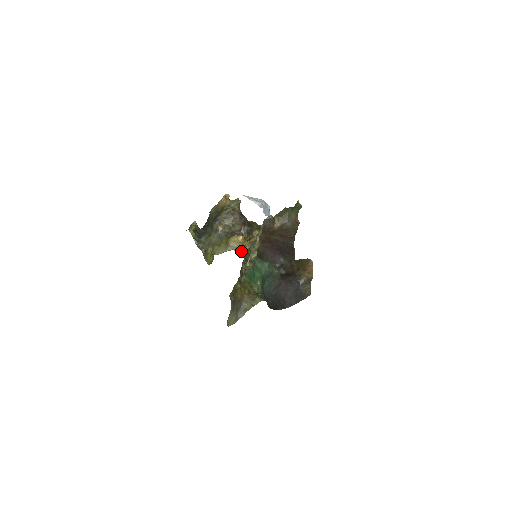
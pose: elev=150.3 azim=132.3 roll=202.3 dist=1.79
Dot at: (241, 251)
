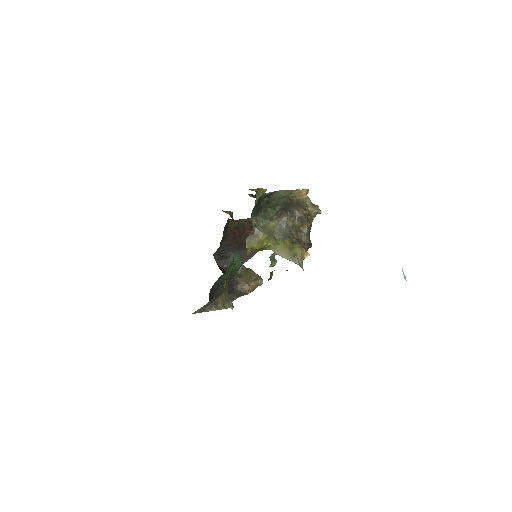
Dot at: occluded
